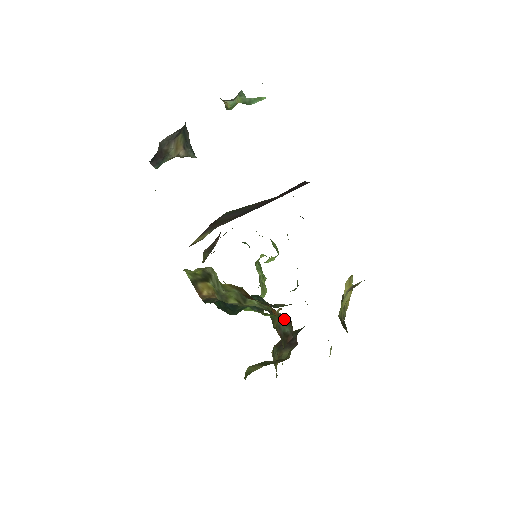
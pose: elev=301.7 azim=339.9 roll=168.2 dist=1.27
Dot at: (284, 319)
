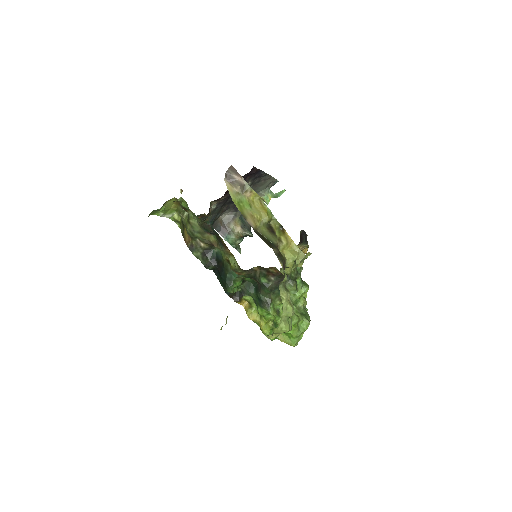
Dot at: occluded
